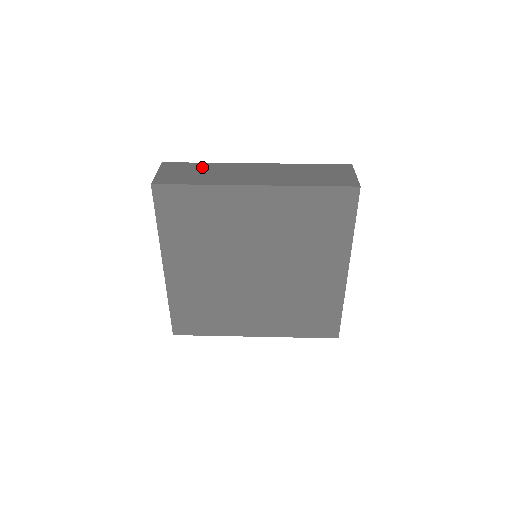
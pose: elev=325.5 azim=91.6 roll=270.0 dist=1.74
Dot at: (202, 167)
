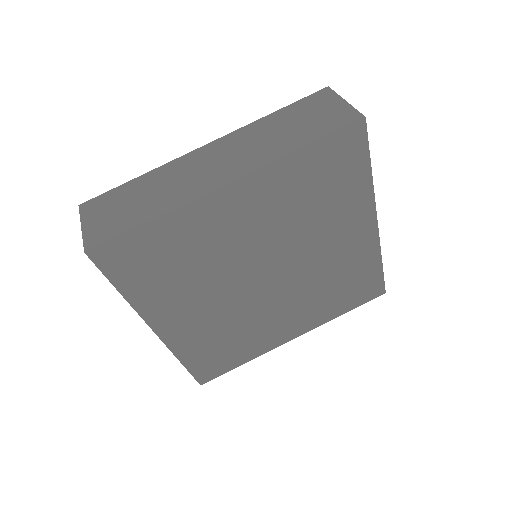
Dot at: (137, 187)
